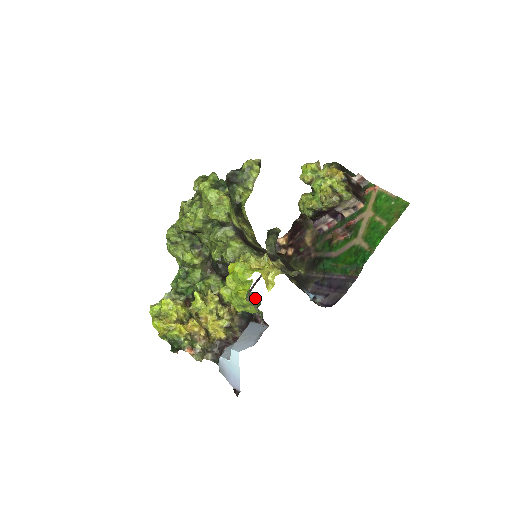
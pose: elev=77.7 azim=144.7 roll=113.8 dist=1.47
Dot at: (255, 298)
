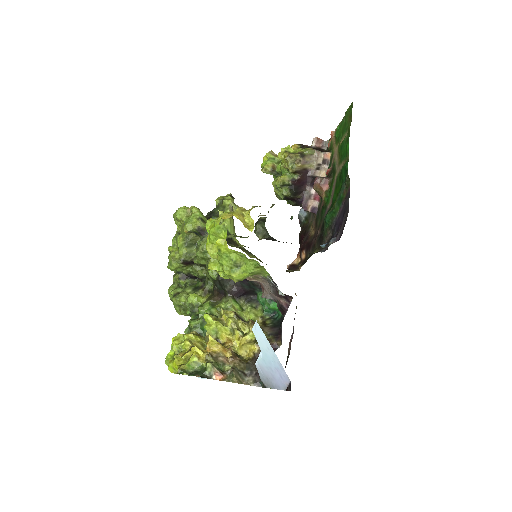
Dot at: occluded
